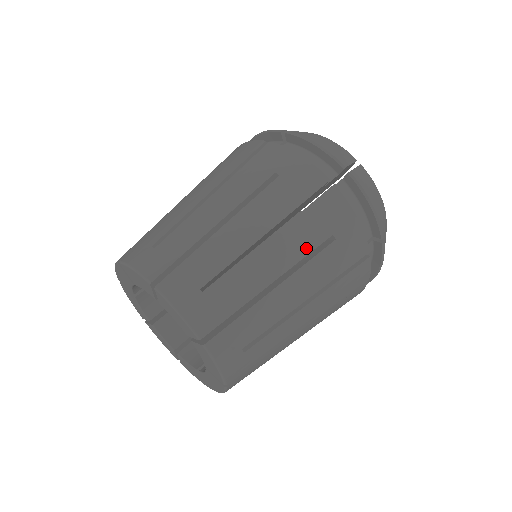
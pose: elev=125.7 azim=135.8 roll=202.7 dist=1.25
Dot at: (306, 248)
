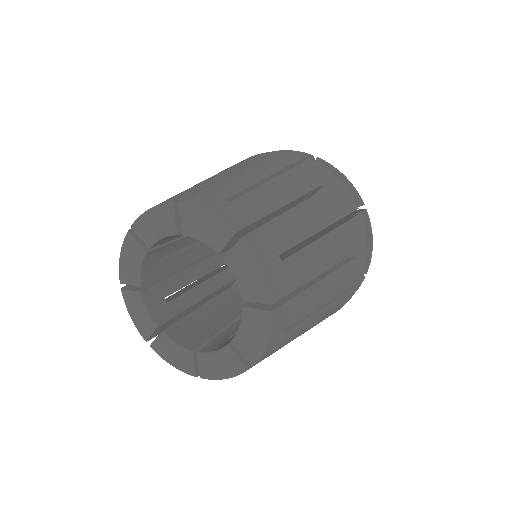
Dot at: (342, 255)
